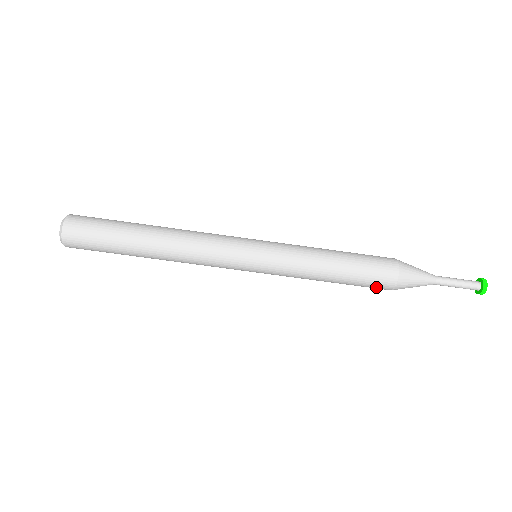
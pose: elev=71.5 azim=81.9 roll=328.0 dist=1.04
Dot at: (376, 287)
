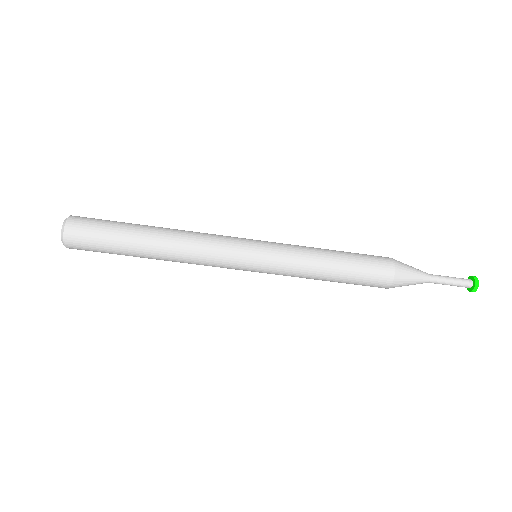
Dot at: (375, 283)
